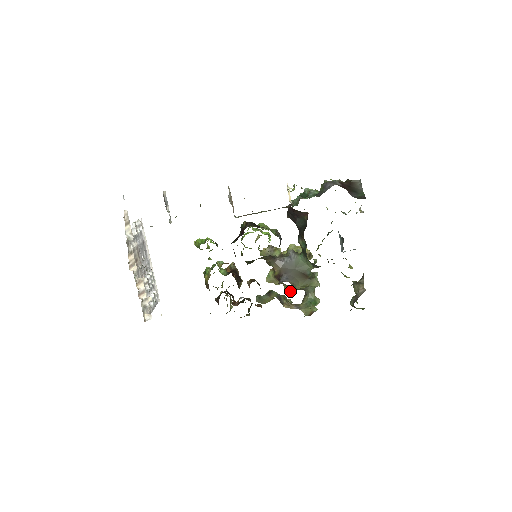
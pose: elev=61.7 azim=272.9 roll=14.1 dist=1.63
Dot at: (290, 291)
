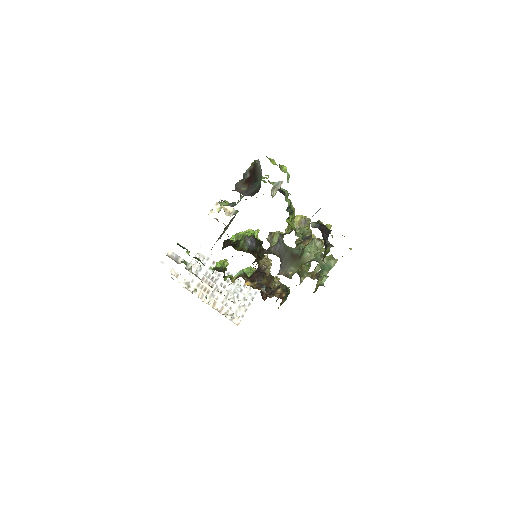
Dot at: occluded
